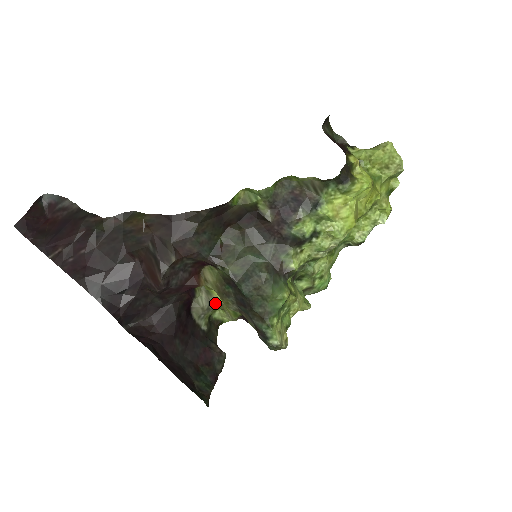
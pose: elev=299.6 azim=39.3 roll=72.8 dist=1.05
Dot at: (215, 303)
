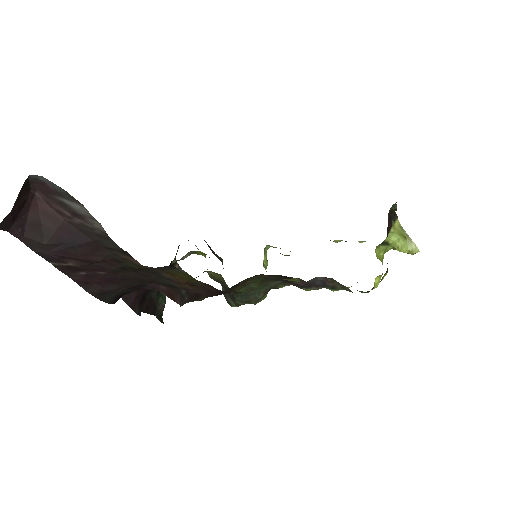
Dot at: (195, 253)
